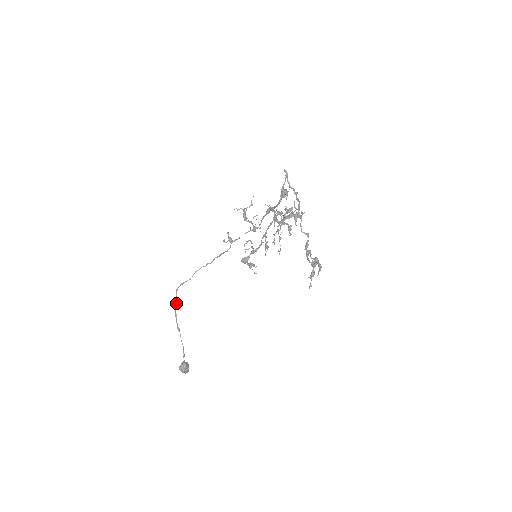
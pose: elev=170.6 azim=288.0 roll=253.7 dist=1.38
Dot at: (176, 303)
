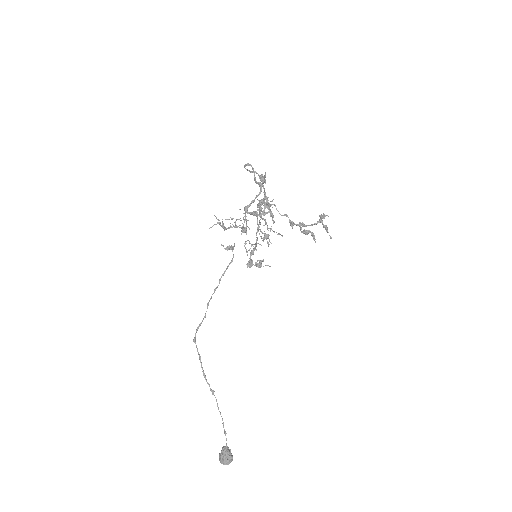
Dot at: (200, 357)
